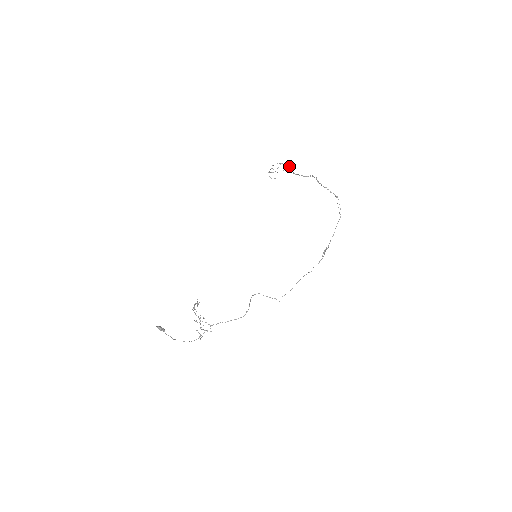
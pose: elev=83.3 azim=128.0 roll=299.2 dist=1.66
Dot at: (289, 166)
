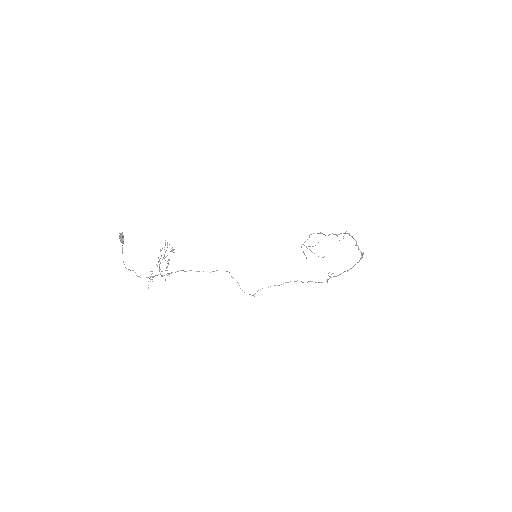
Dot at: occluded
